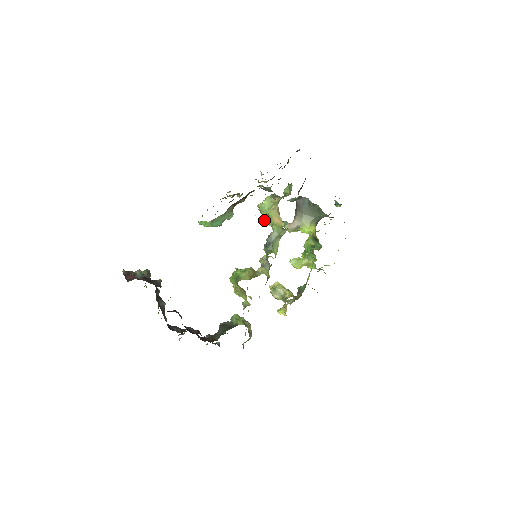
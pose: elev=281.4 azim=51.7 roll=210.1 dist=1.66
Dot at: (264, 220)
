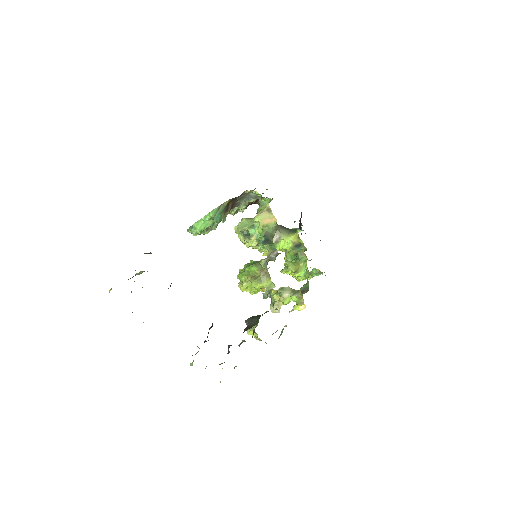
Dot at: (247, 235)
